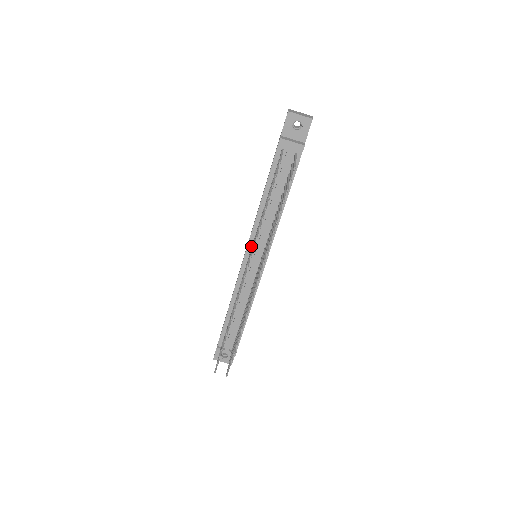
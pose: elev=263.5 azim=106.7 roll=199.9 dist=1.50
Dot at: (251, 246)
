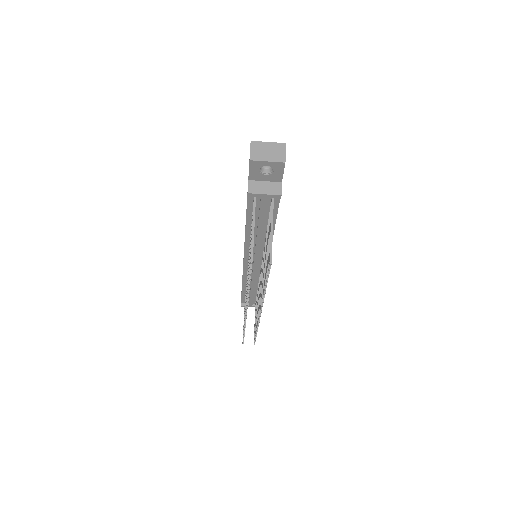
Dot at: (248, 257)
